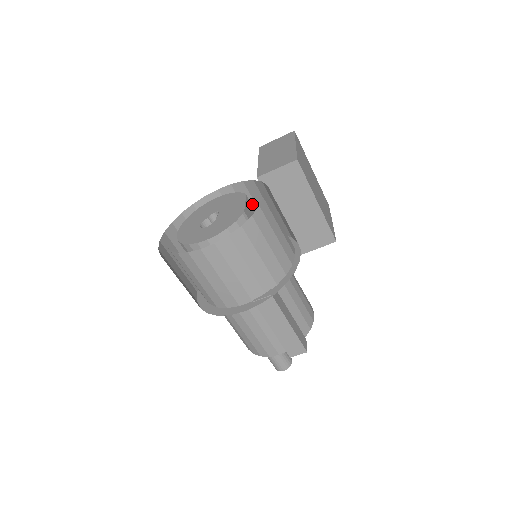
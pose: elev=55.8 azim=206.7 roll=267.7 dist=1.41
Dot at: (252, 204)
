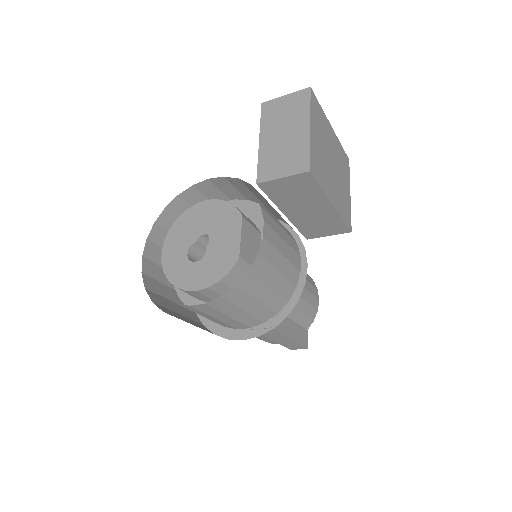
Dot at: (251, 195)
